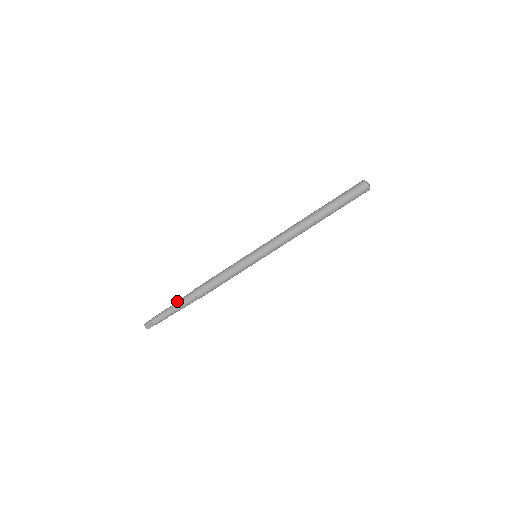
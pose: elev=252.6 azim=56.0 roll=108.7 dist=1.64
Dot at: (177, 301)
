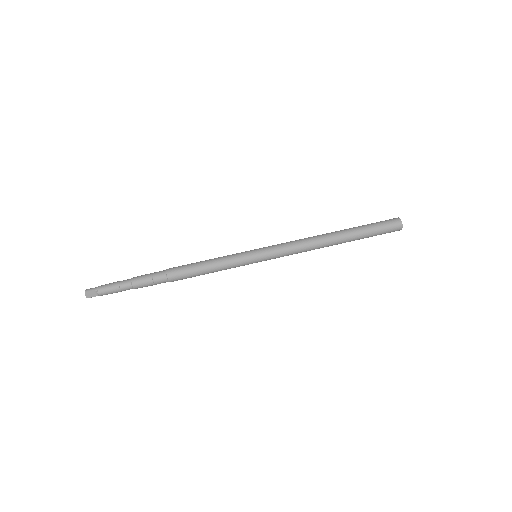
Dot at: occluded
